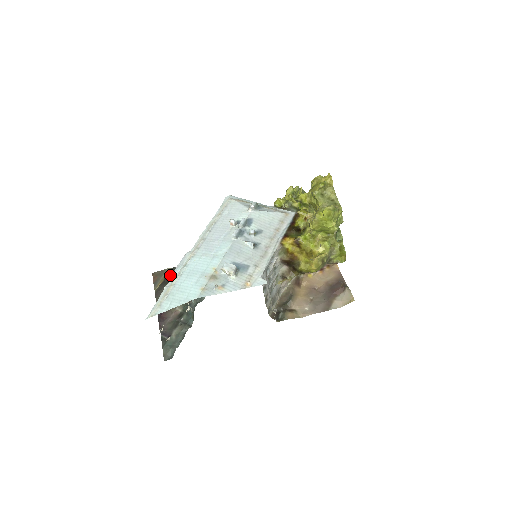
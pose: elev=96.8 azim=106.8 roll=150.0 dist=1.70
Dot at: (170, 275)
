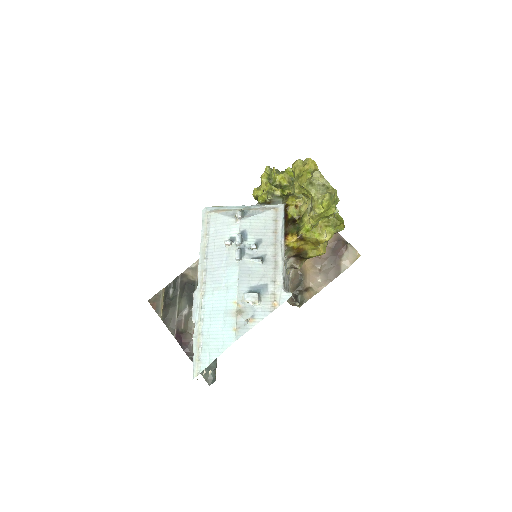
Dot at: (167, 296)
